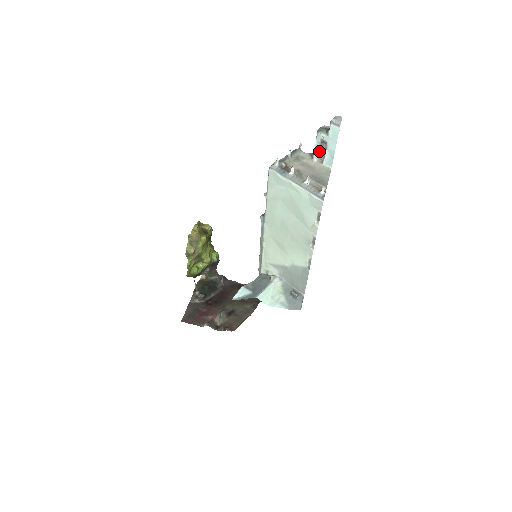
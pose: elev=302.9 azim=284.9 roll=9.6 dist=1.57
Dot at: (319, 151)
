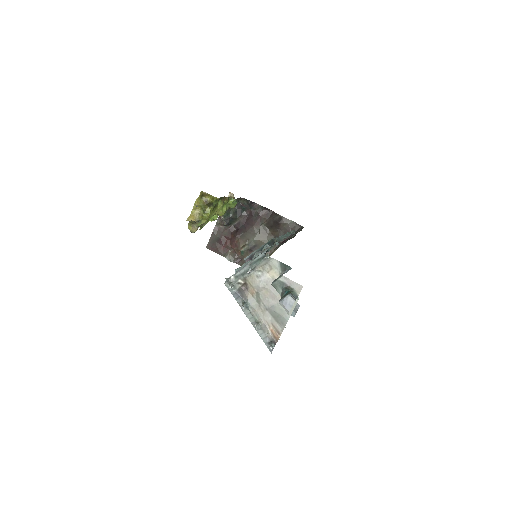
Dot at: occluded
